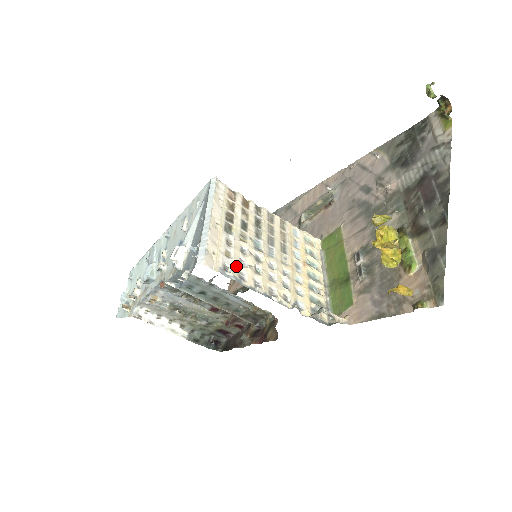
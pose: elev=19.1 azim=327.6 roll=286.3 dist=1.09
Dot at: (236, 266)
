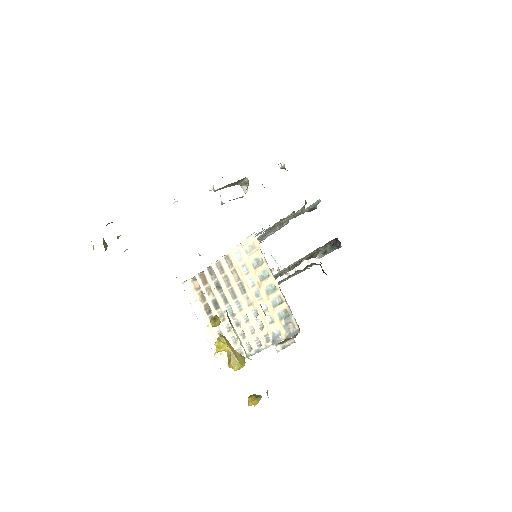
Dot at: occluded
